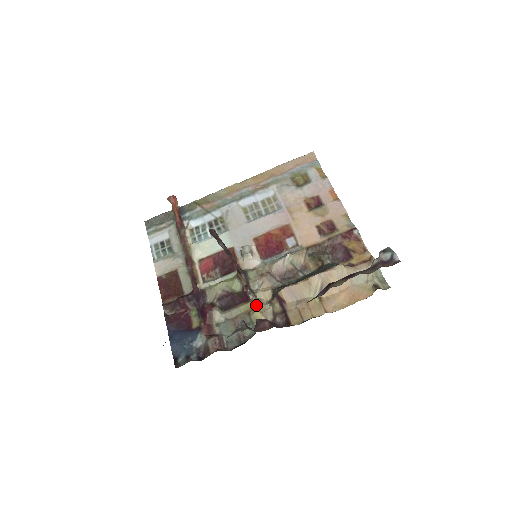
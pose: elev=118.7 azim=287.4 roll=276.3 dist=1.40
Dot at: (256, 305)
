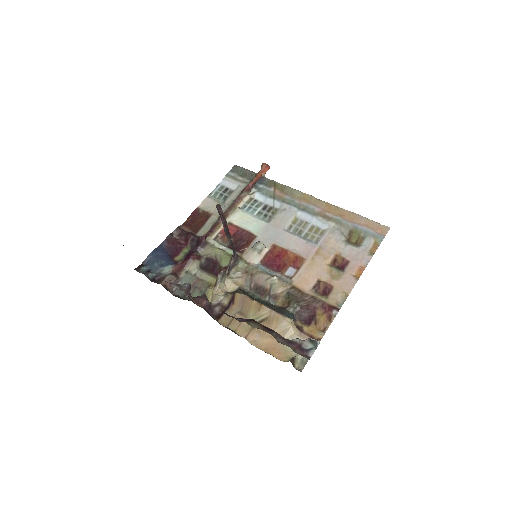
Dot at: (216, 285)
